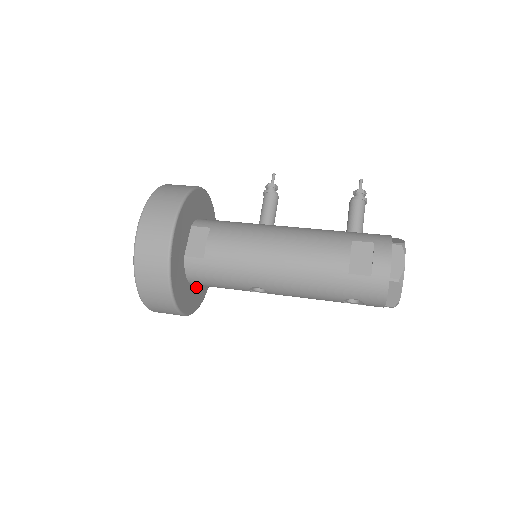
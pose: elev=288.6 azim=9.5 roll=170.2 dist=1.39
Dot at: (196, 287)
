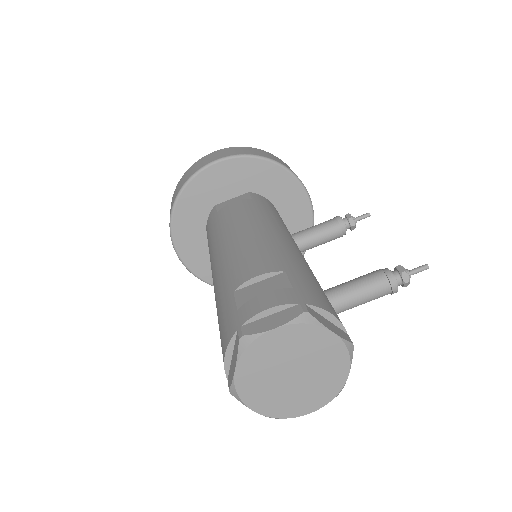
Dot at: occluded
